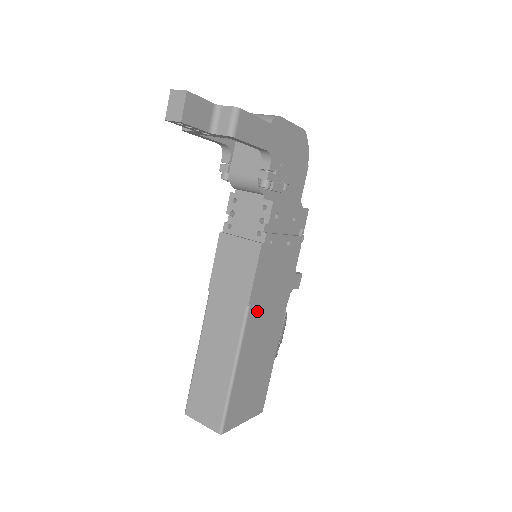
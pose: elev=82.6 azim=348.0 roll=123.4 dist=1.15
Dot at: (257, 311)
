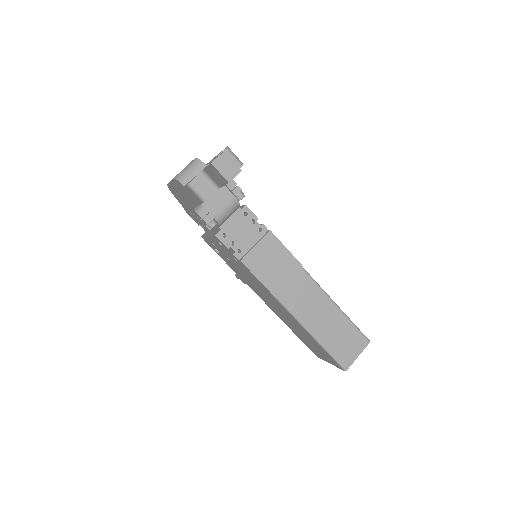
Dot at: occluded
